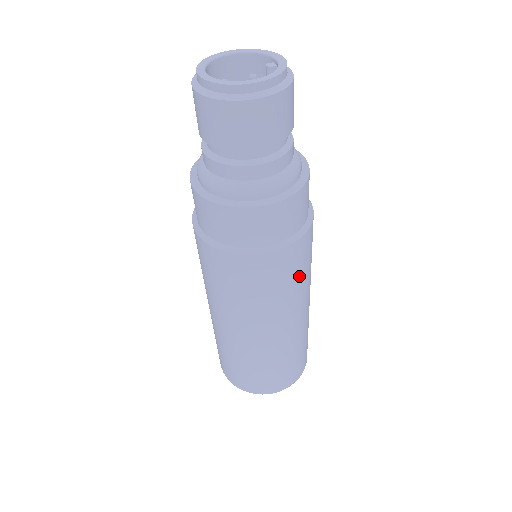
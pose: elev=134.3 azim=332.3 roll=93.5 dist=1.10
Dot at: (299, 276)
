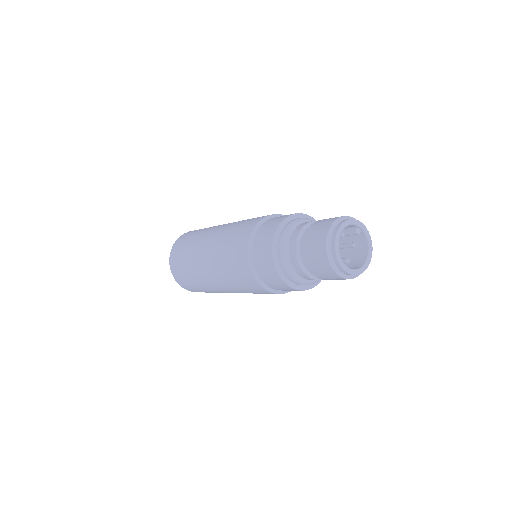
Dot at: occluded
